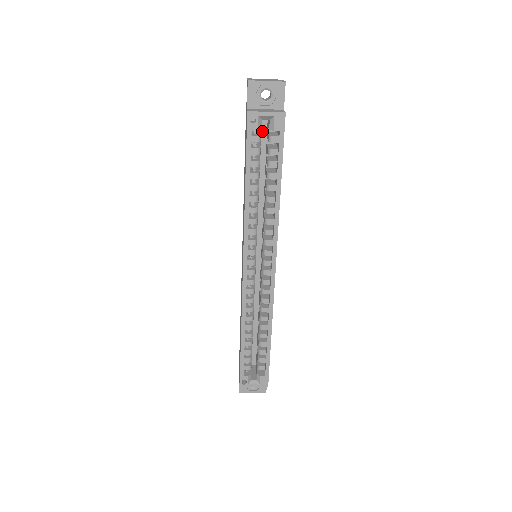
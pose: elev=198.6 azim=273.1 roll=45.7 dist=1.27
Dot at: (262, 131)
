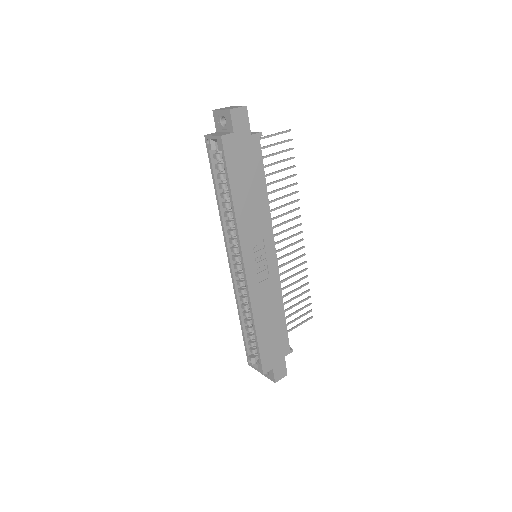
Dot at: occluded
